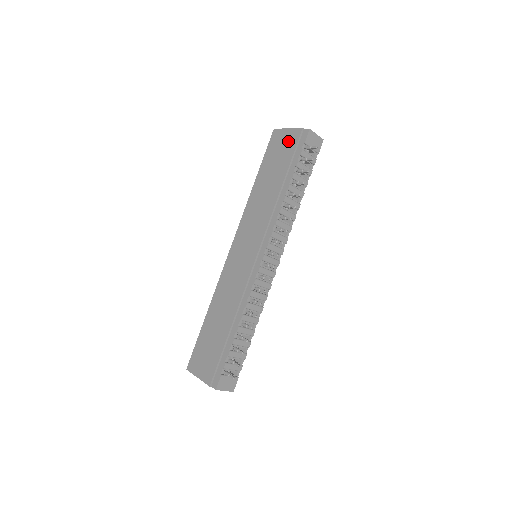
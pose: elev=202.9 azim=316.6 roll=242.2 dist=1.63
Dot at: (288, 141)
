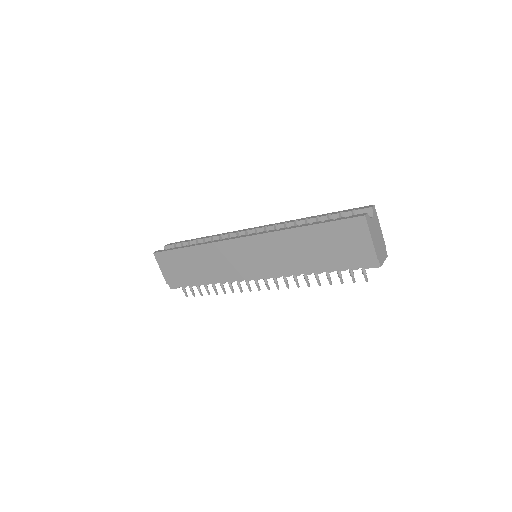
Dot at: (358, 248)
